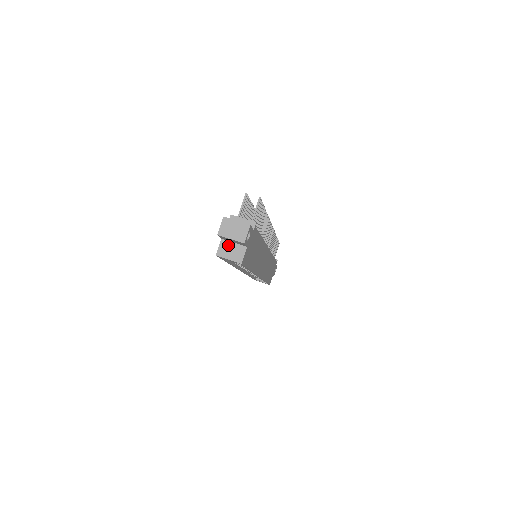
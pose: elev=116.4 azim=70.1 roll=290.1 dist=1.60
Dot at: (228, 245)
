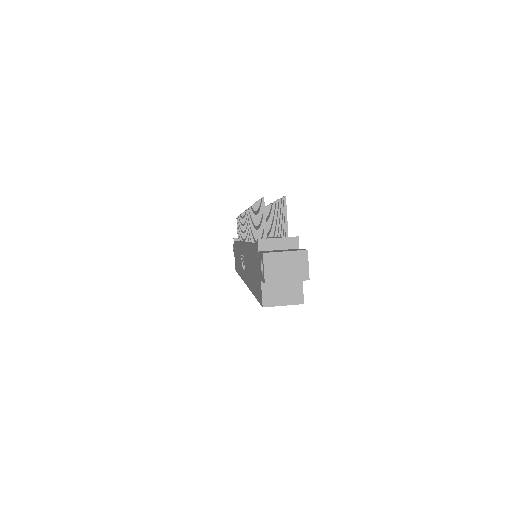
Dot at: (274, 286)
